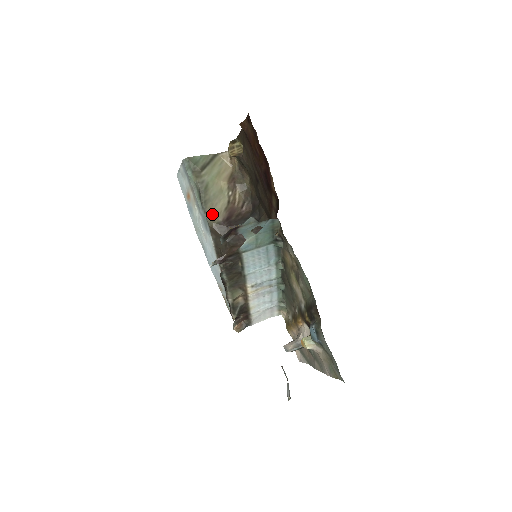
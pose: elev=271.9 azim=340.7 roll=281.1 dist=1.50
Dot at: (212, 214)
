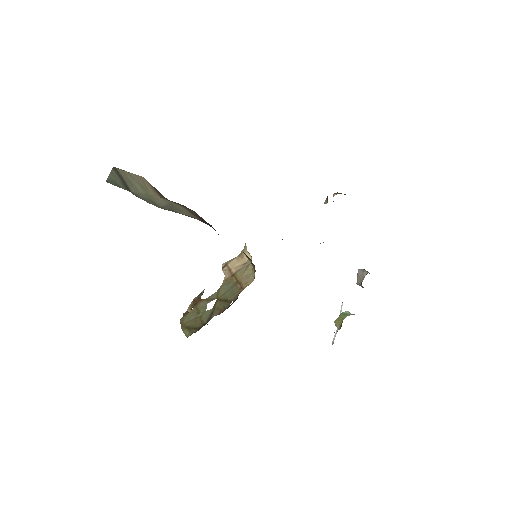
Dot at: (187, 215)
